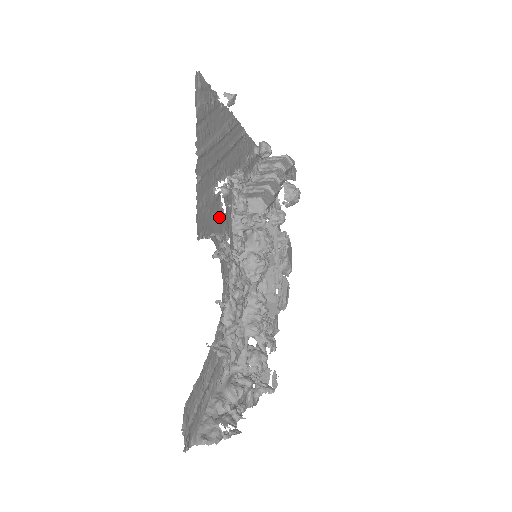
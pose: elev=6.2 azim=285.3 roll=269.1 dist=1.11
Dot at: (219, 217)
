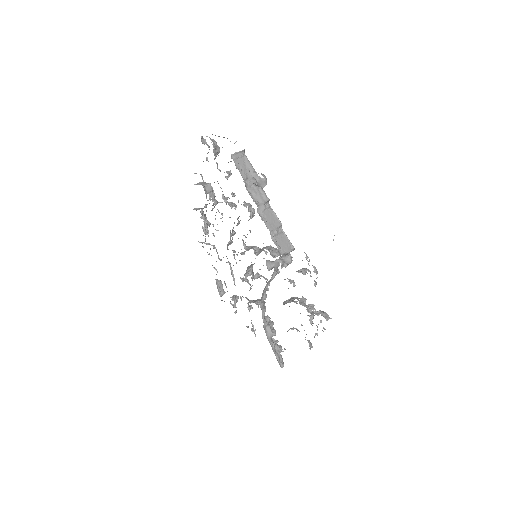
Dot at: occluded
